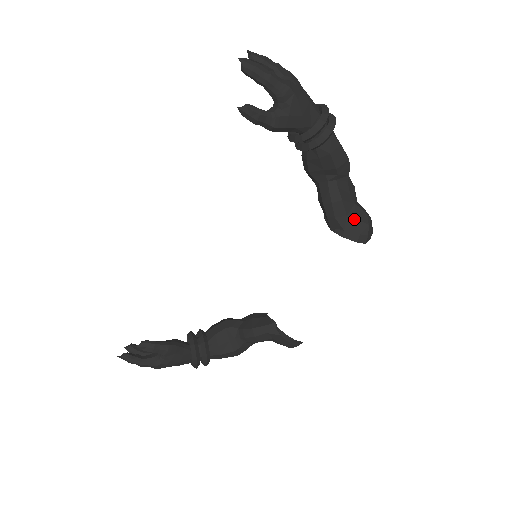
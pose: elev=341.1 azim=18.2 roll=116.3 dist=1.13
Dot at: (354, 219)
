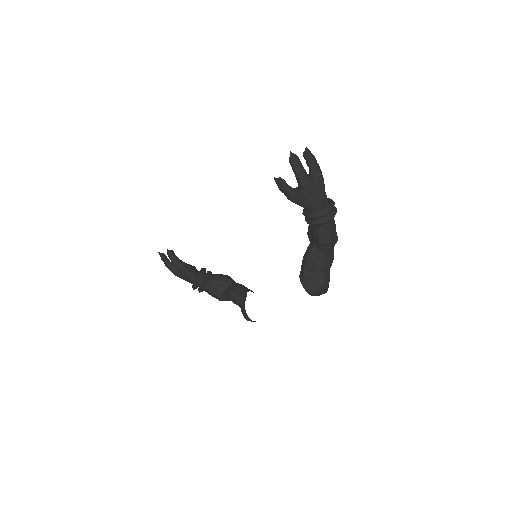
Dot at: (314, 278)
